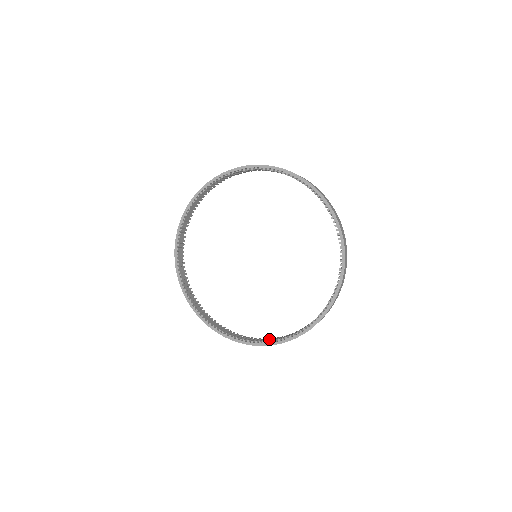
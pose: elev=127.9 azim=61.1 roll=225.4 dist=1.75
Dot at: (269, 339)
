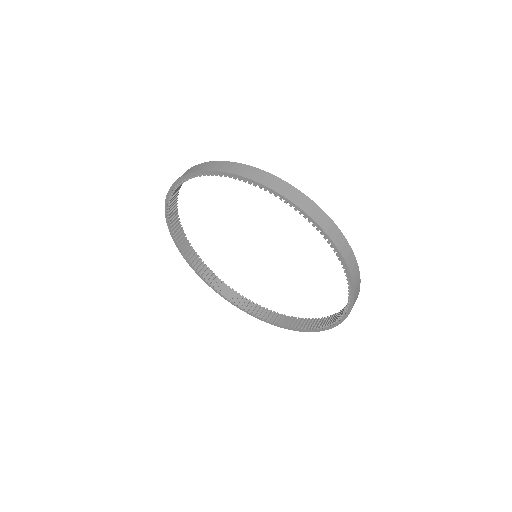
Dot at: (303, 322)
